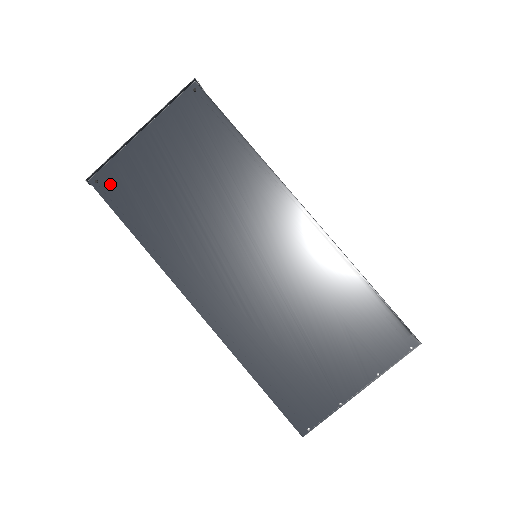
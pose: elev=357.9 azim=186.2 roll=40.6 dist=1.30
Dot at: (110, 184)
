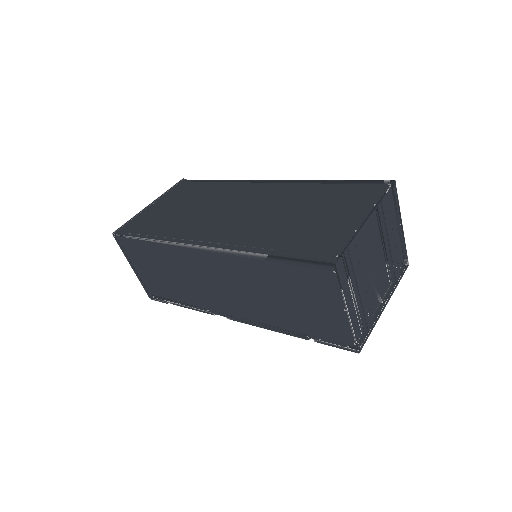
Dot at: (130, 229)
